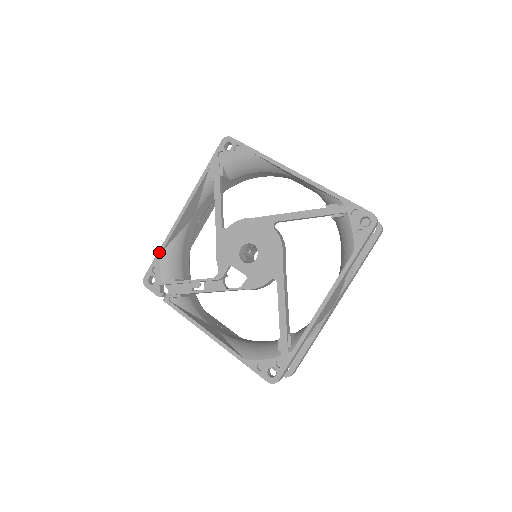
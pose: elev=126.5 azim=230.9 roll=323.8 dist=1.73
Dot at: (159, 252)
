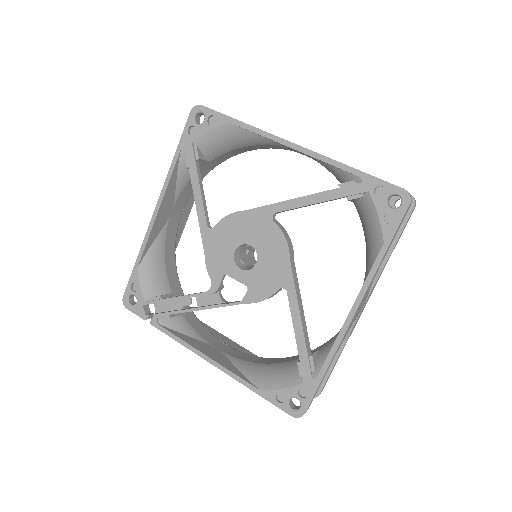
Dot at: (136, 265)
